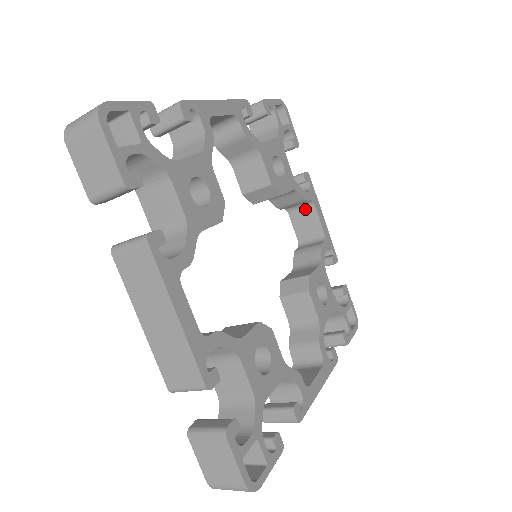
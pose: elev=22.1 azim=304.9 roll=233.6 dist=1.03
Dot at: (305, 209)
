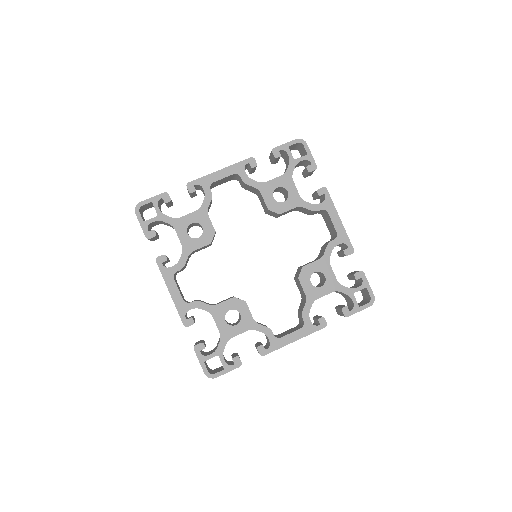
Dot at: (326, 214)
